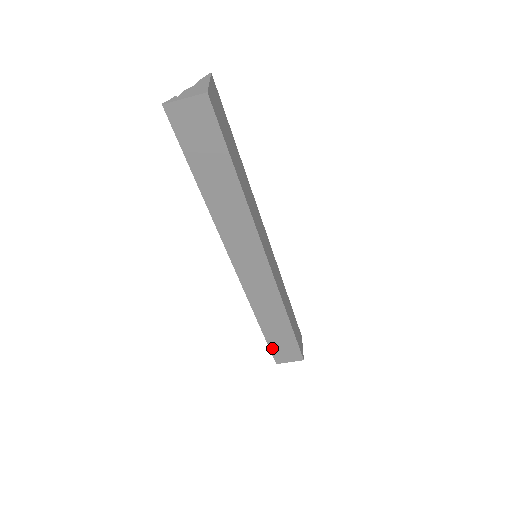
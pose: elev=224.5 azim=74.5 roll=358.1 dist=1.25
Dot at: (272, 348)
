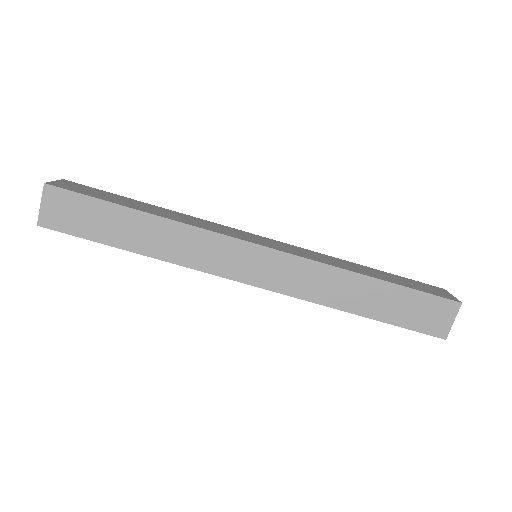
Dot at: (409, 326)
